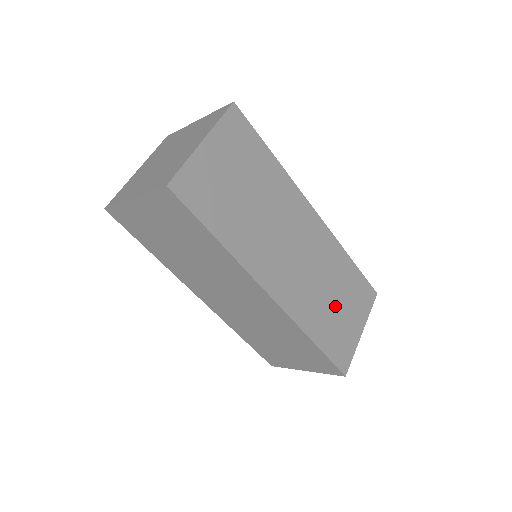
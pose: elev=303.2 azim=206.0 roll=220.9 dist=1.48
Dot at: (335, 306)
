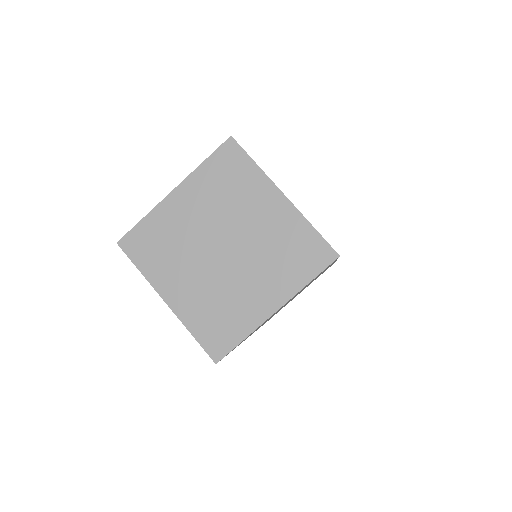
Dot at: occluded
